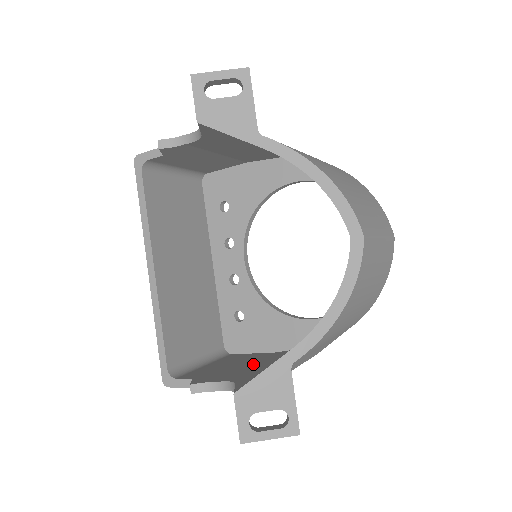
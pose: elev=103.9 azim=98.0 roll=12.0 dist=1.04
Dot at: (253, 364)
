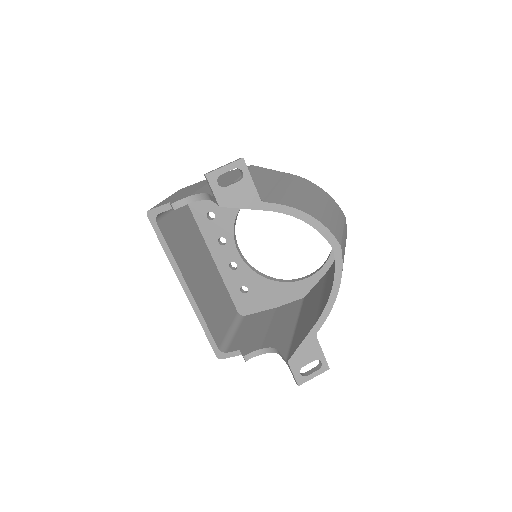
Dot at: (272, 325)
